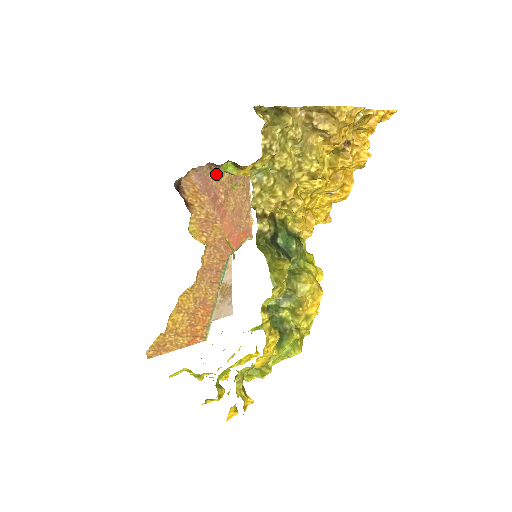
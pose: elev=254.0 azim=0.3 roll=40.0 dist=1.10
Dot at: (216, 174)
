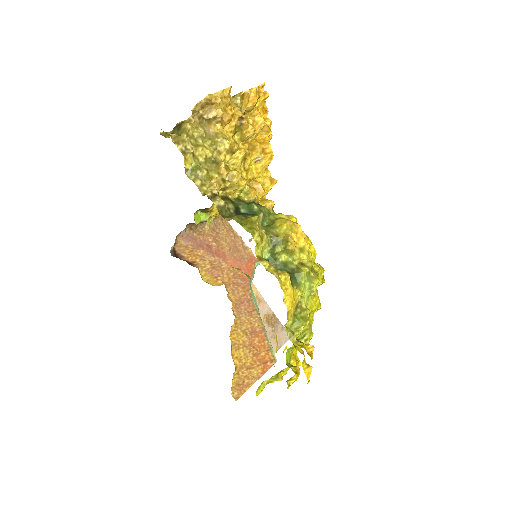
Dot at: (198, 231)
